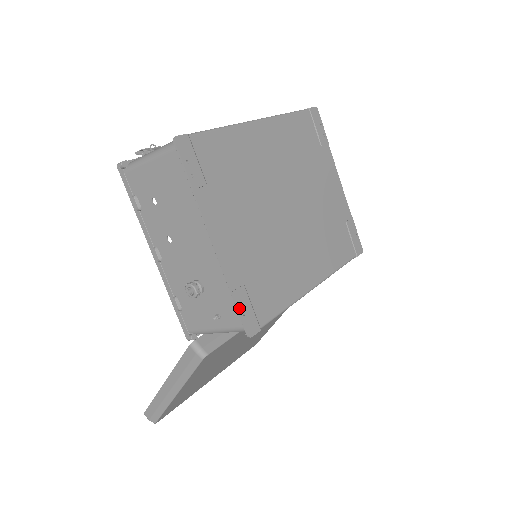
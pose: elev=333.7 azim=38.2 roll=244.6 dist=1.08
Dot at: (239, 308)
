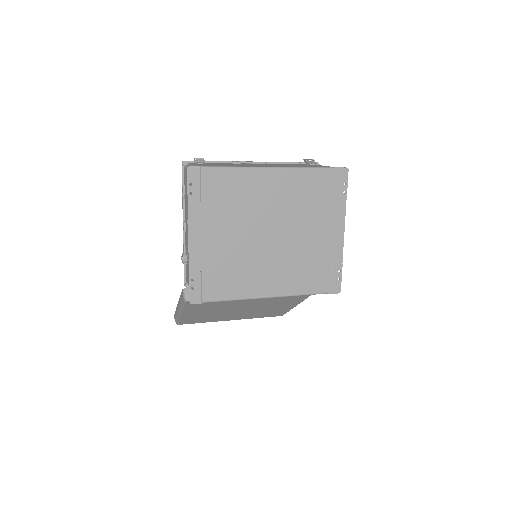
Dot at: (190, 284)
